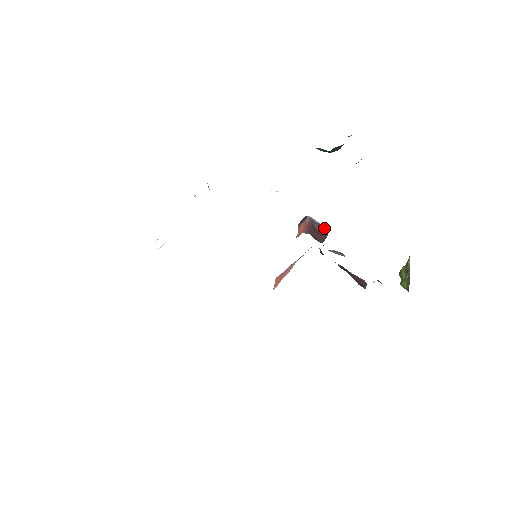
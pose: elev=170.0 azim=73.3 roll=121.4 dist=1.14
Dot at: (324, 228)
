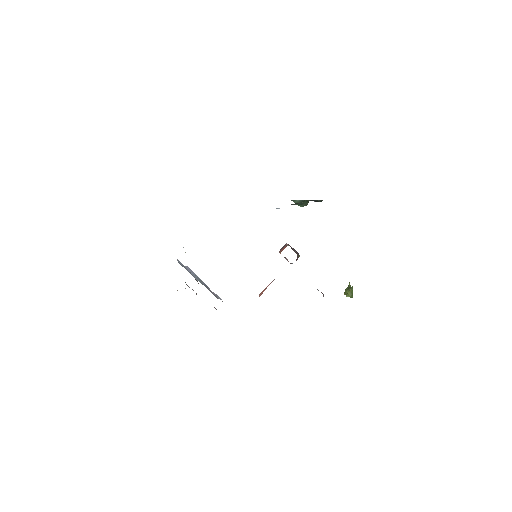
Dot at: (297, 252)
